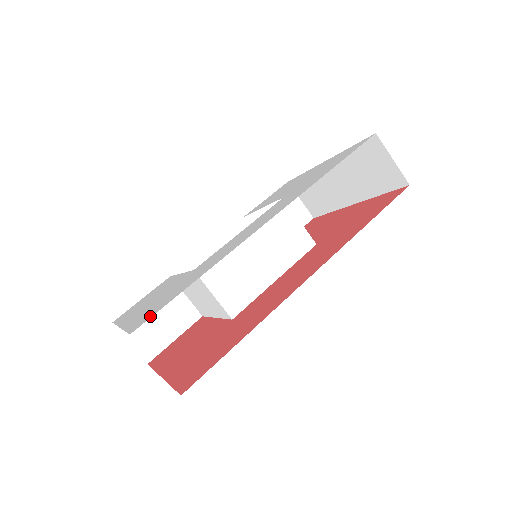
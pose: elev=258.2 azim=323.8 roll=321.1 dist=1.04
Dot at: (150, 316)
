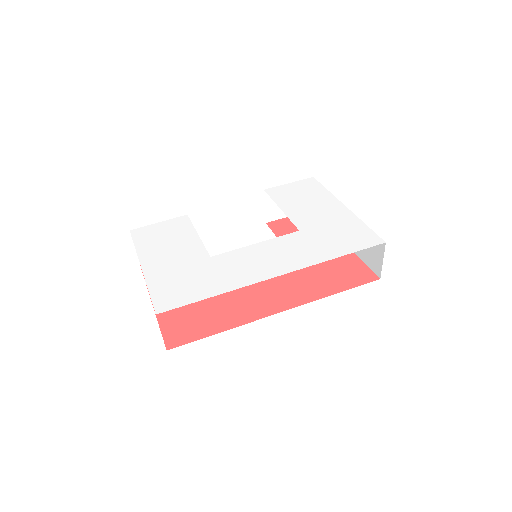
Dot at: (173, 305)
